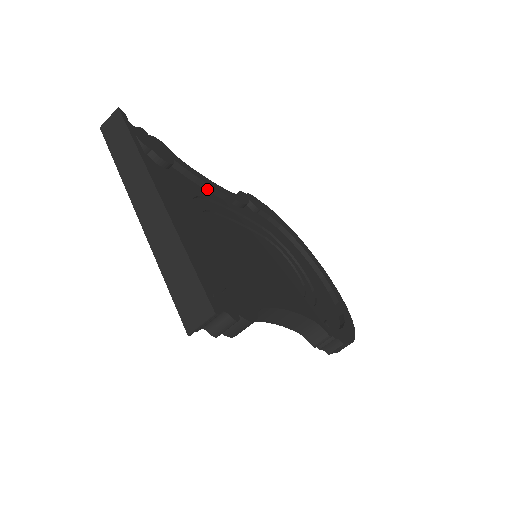
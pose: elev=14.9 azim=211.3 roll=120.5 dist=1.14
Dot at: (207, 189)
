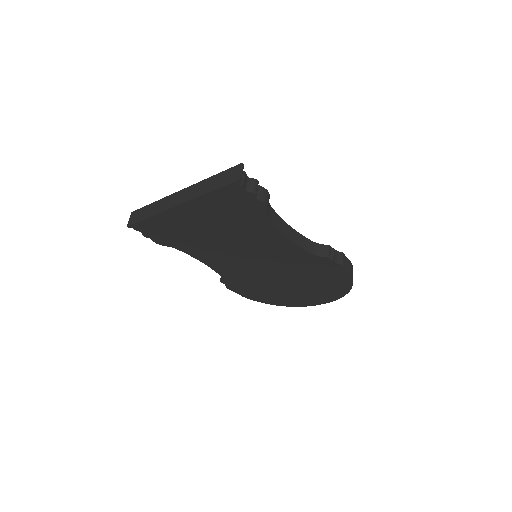
Dot at: occluded
